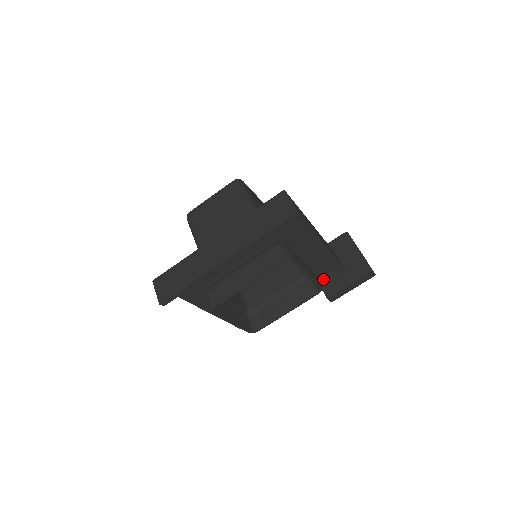
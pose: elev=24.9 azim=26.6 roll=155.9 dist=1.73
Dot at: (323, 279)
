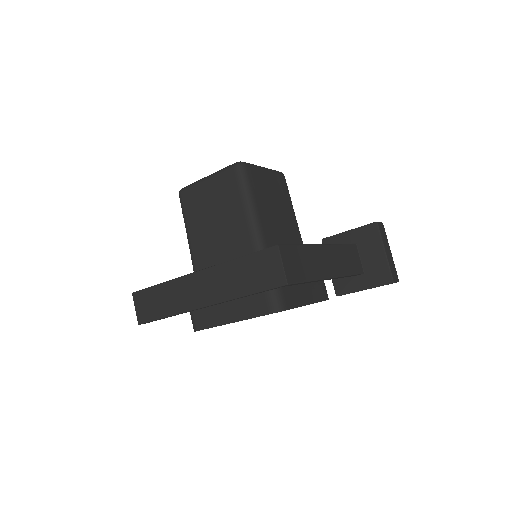
Dot at: occluded
